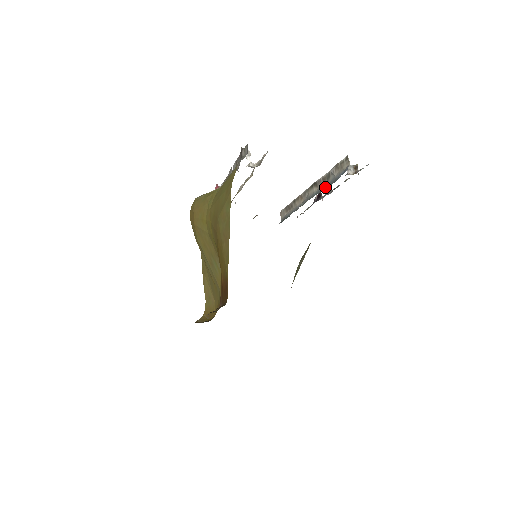
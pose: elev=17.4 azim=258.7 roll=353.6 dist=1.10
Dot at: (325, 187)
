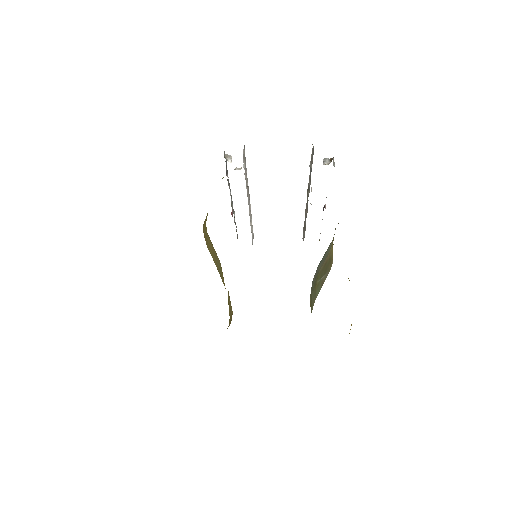
Dot at: occluded
